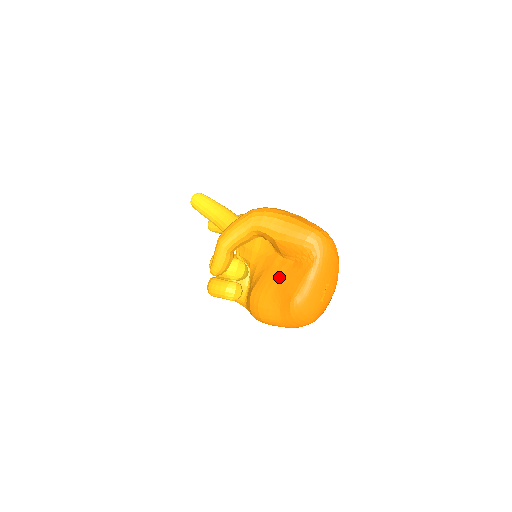
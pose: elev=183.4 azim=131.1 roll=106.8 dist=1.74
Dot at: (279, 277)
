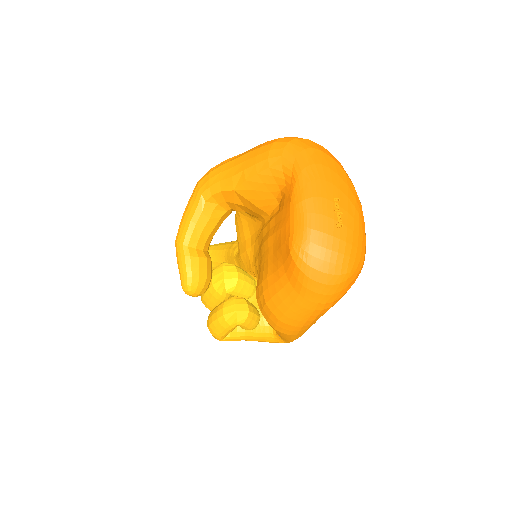
Dot at: (270, 239)
